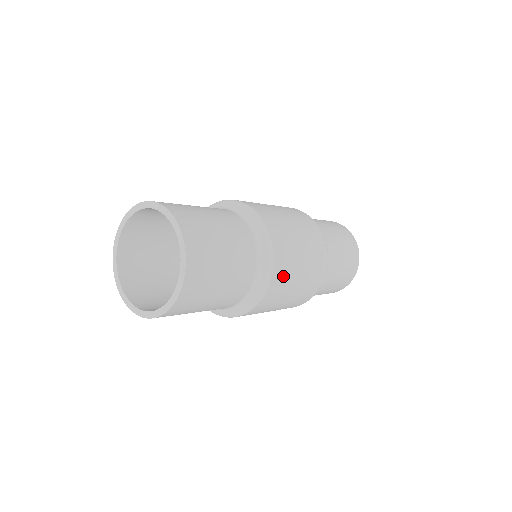
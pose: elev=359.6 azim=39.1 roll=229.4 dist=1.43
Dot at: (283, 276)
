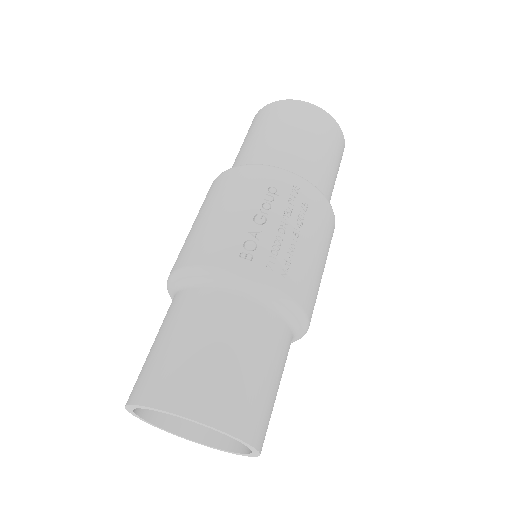
Dot at: occluded
